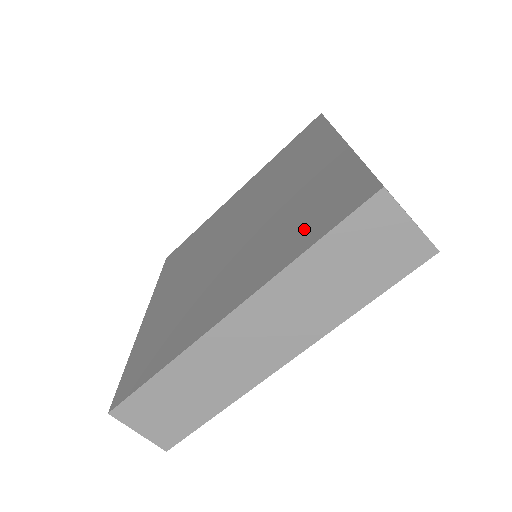
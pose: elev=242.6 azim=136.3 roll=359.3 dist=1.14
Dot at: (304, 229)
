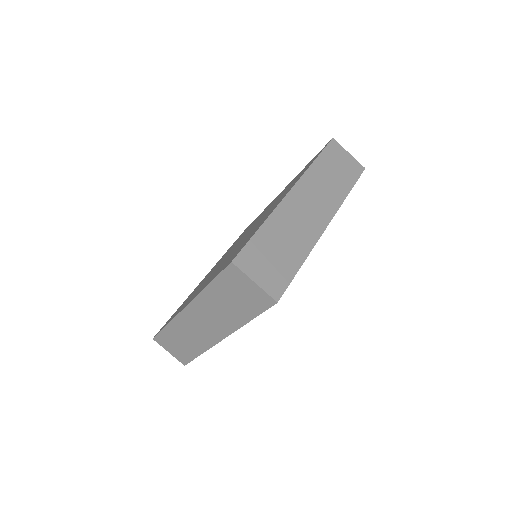
Dot at: occluded
